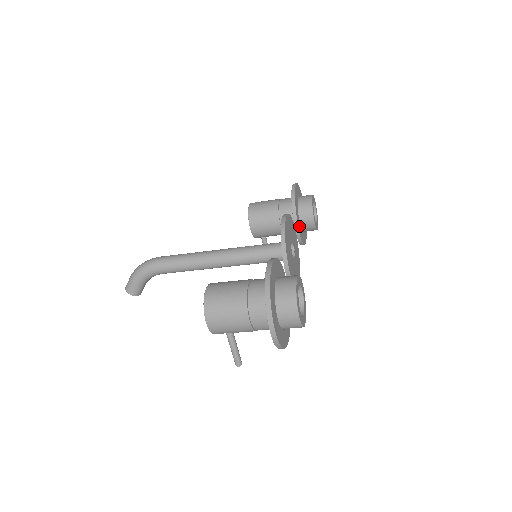
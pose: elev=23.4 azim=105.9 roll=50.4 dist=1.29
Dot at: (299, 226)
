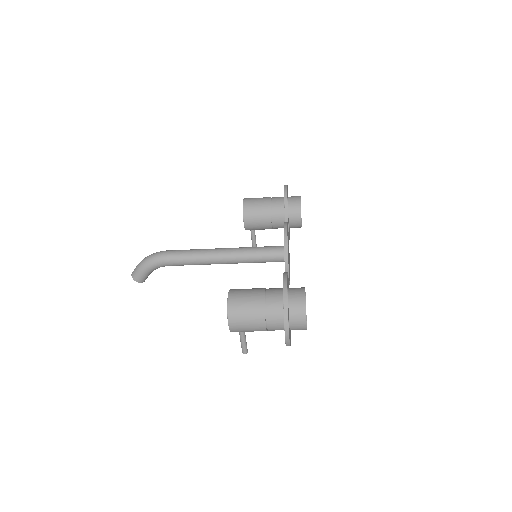
Dot at: occluded
